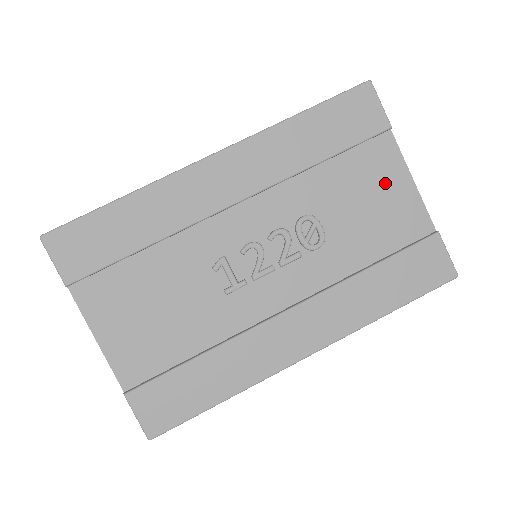
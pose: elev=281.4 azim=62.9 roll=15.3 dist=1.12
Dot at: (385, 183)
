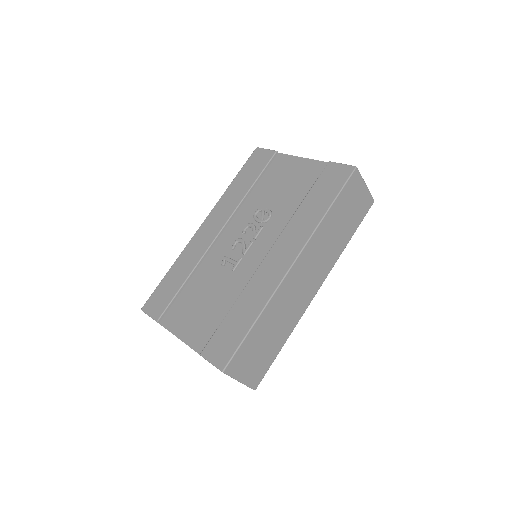
Dot at: (289, 170)
